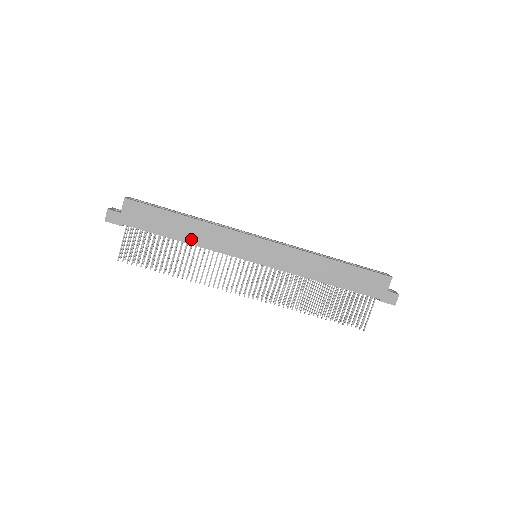
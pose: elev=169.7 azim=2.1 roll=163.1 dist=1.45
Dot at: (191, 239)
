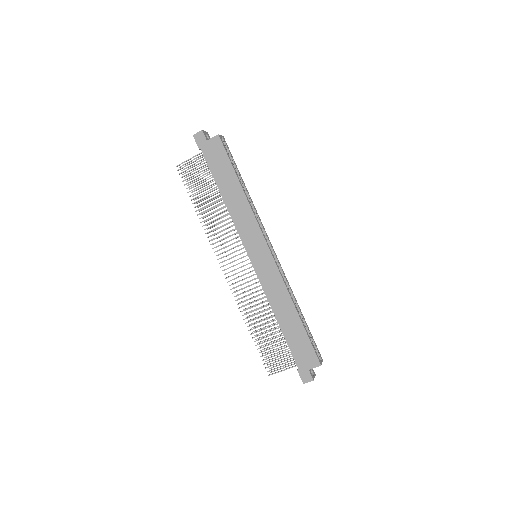
Dot at: (229, 202)
